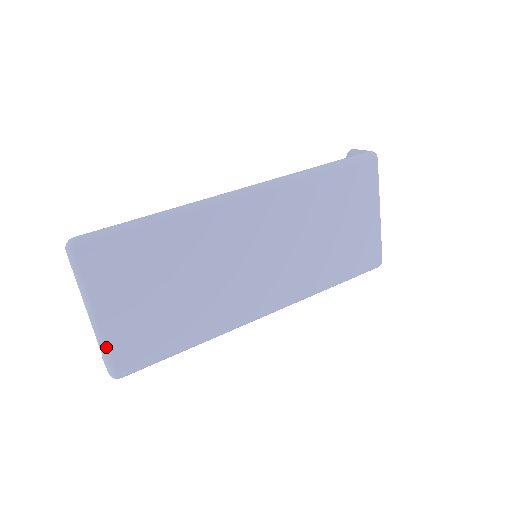
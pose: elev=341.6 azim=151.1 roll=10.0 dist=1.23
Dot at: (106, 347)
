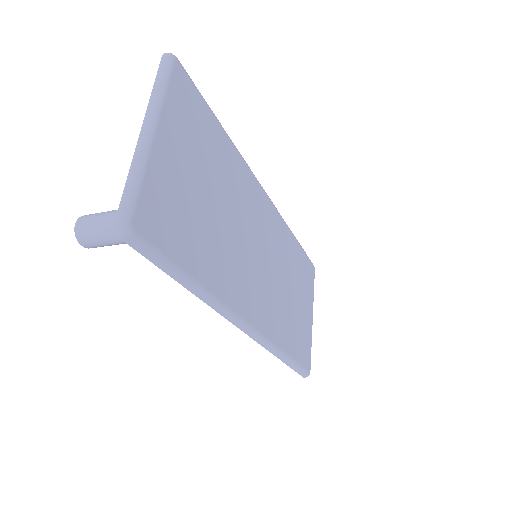
Dot at: (143, 175)
